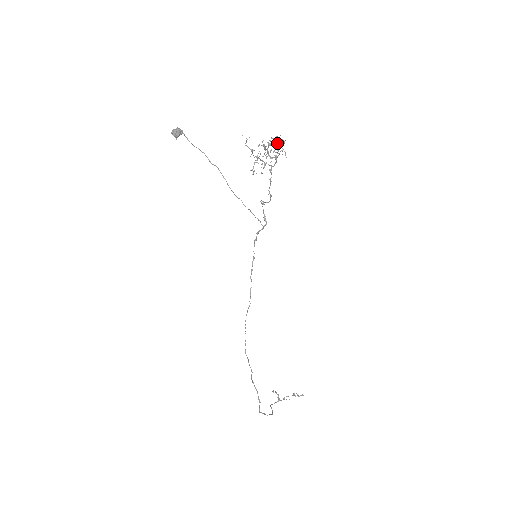
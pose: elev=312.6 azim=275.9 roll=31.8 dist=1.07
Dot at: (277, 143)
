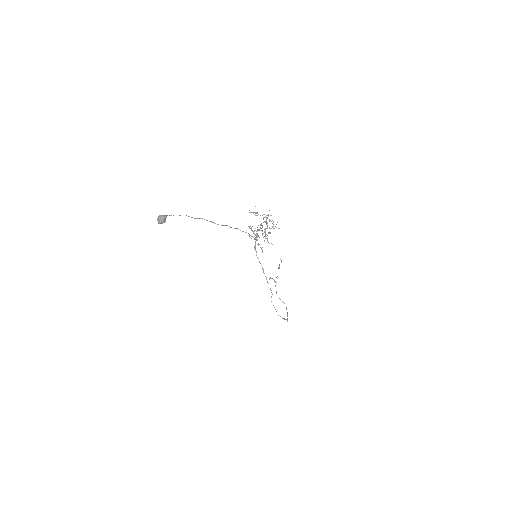
Dot at: (267, 217)
